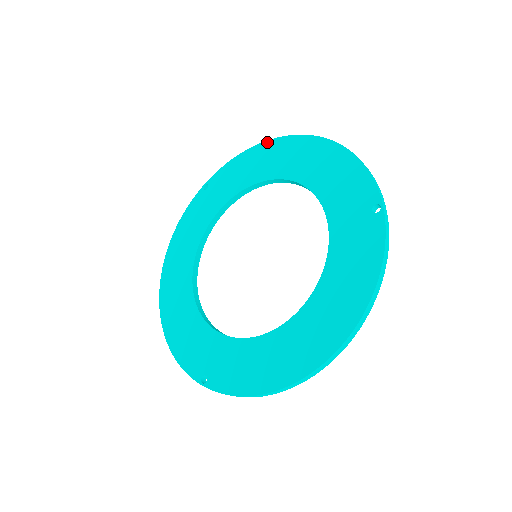
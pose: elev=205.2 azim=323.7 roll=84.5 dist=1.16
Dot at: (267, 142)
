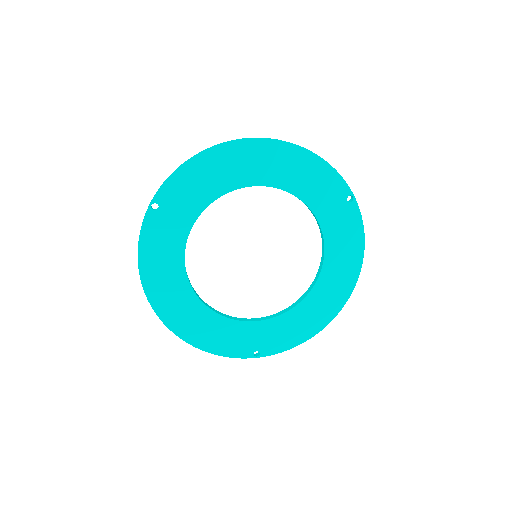
Dot at: (217, 148)
